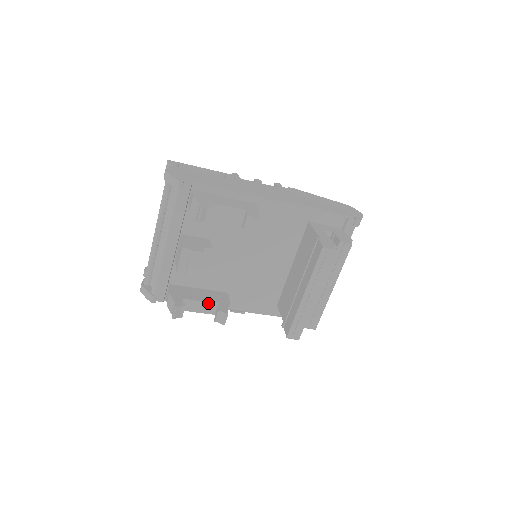
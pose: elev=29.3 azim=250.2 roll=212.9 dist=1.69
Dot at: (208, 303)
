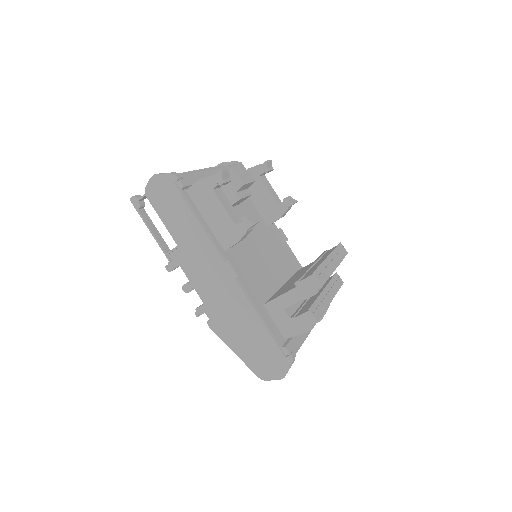
Dot at: (235, 212)
